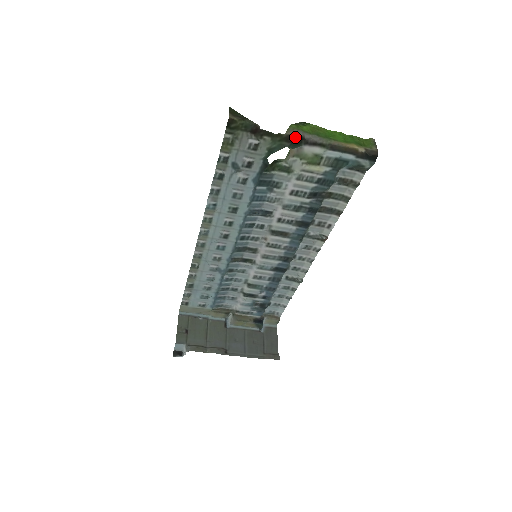
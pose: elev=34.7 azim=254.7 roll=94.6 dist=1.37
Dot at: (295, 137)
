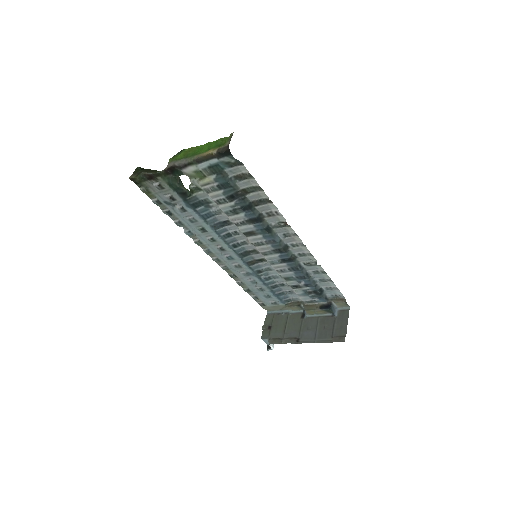
Dot at: (168, 169)
